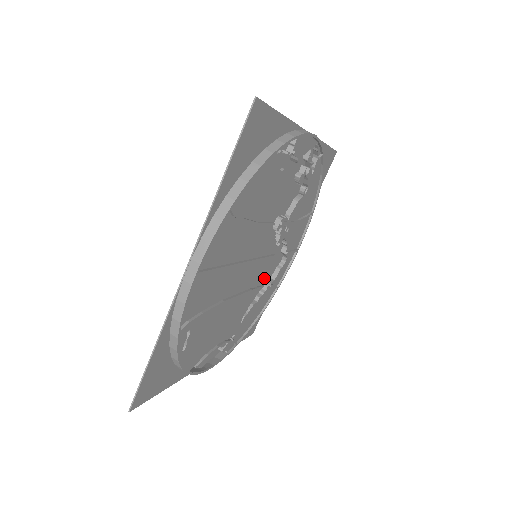
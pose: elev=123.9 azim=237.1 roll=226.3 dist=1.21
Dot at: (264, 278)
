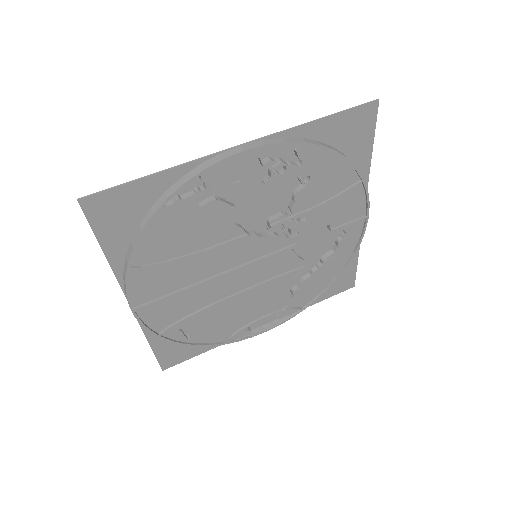
Dot at: (300, 261)
